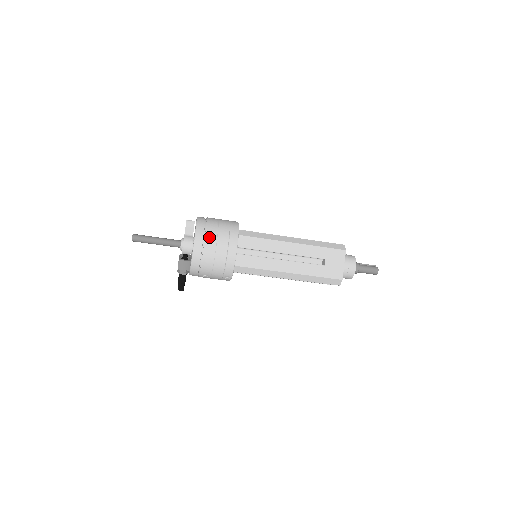
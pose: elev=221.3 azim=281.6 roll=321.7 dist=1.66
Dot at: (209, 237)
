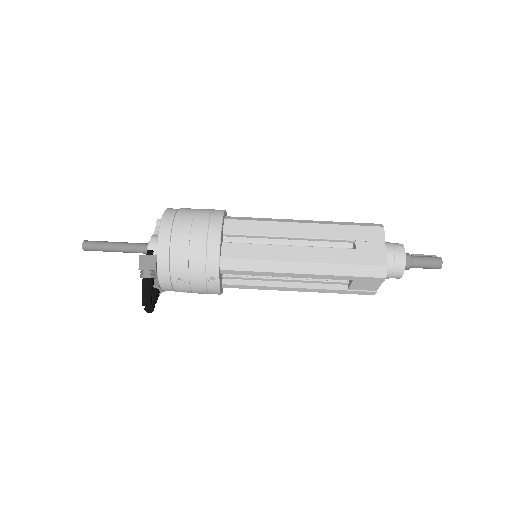
Dot at: (181, 219)
